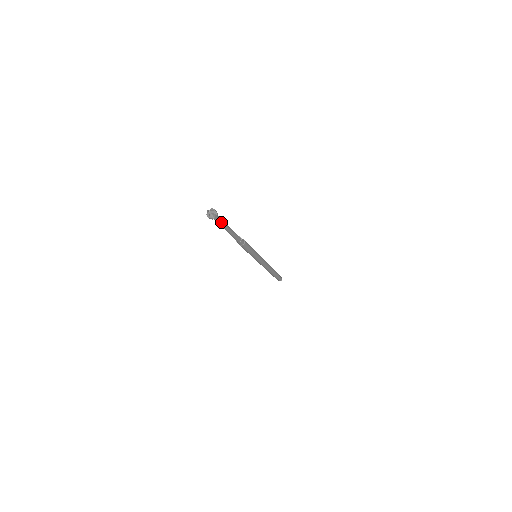
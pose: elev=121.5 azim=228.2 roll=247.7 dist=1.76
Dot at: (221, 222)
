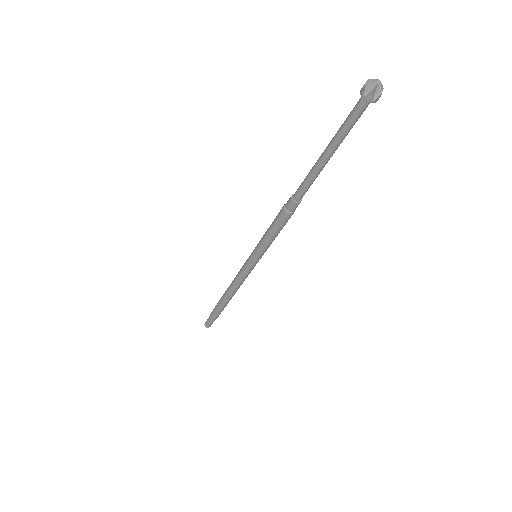
Dot at: (351, 127)
